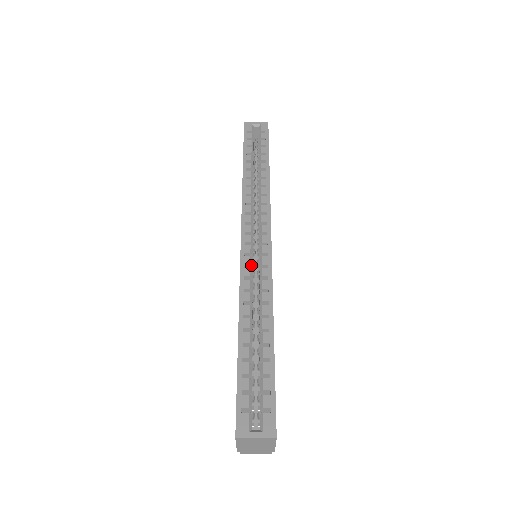
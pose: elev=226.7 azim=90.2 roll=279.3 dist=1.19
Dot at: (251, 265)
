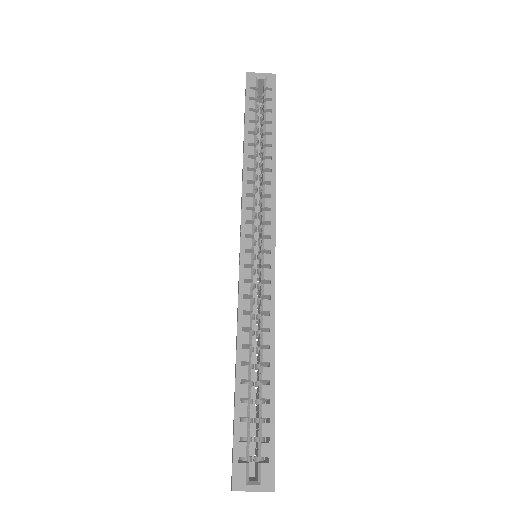
Dot at: (251, 279)
